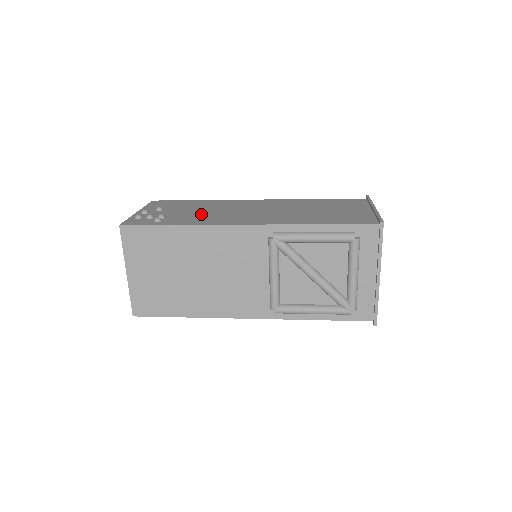
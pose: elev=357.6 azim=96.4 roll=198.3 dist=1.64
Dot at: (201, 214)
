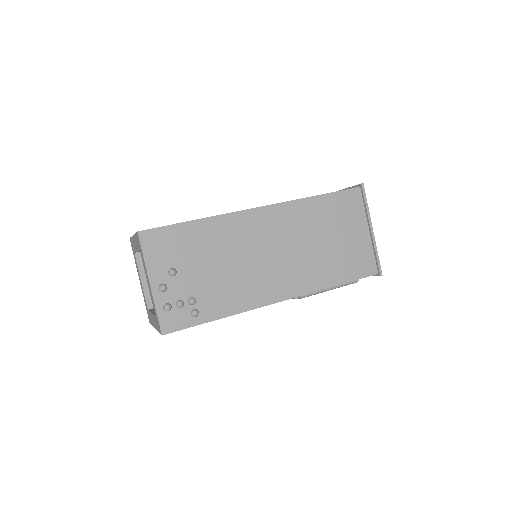
Dot at: (226, 279)
